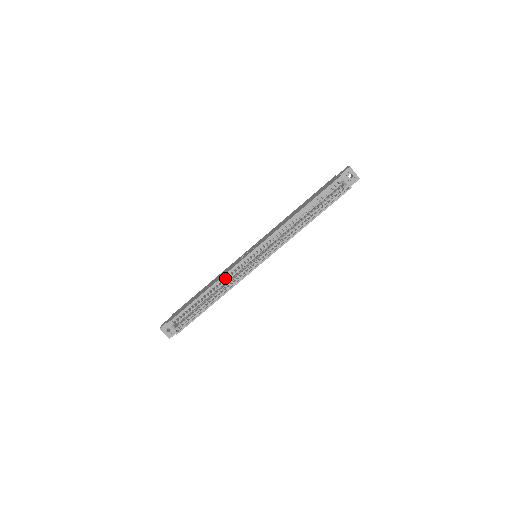
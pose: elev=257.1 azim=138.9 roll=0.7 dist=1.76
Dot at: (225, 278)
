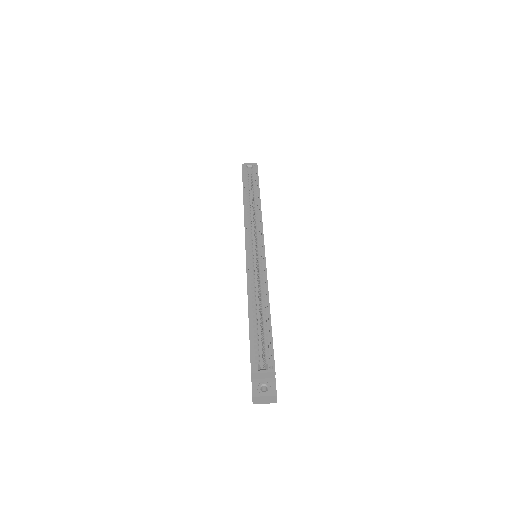
Dot at: (252, 283)
